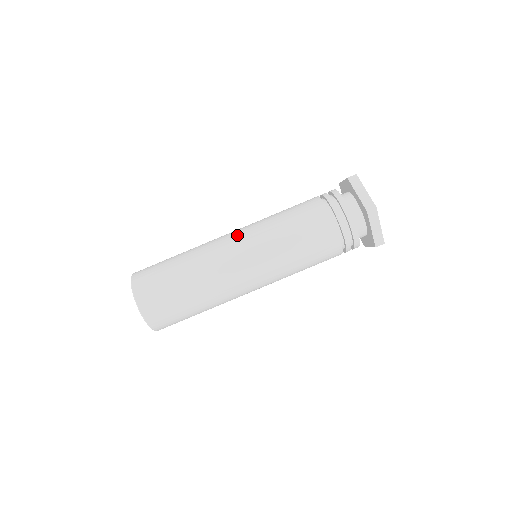
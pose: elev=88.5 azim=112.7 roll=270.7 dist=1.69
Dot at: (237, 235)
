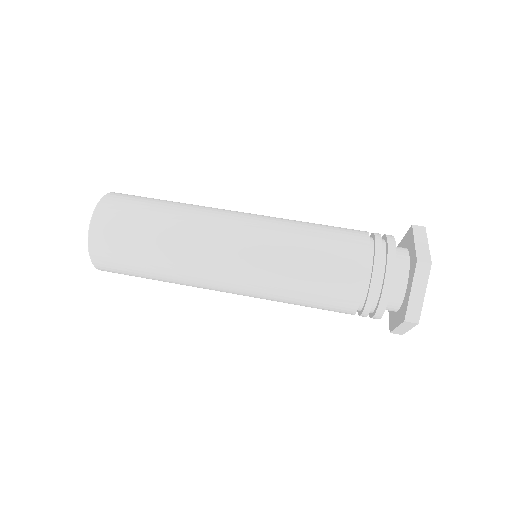
Dot at: occluded
